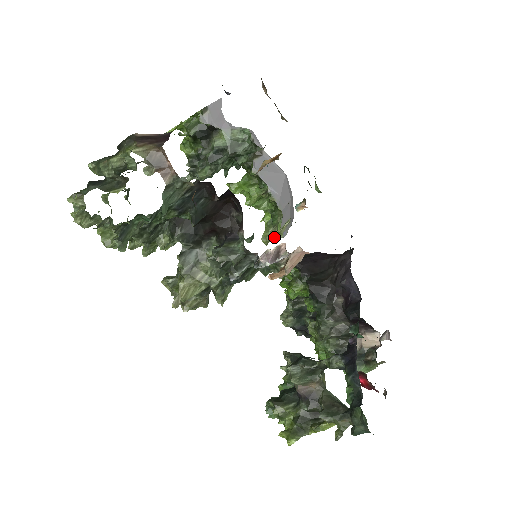
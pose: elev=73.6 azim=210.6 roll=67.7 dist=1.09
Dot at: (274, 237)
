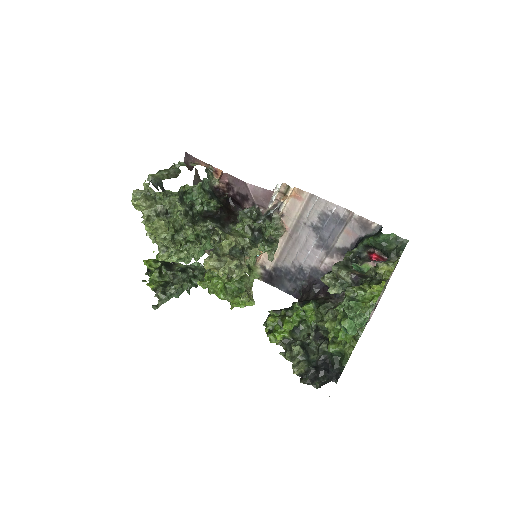
Dot at: (250, 299)
